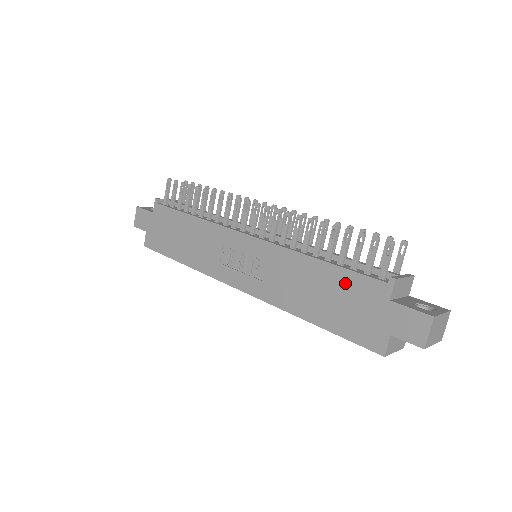
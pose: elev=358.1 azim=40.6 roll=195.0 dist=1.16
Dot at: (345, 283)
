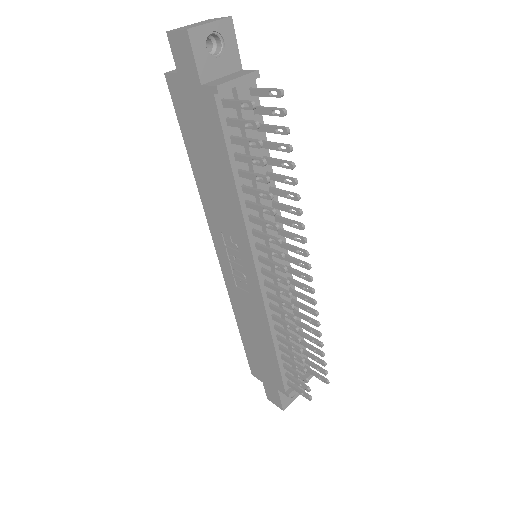
Dot at: (271, 363)
